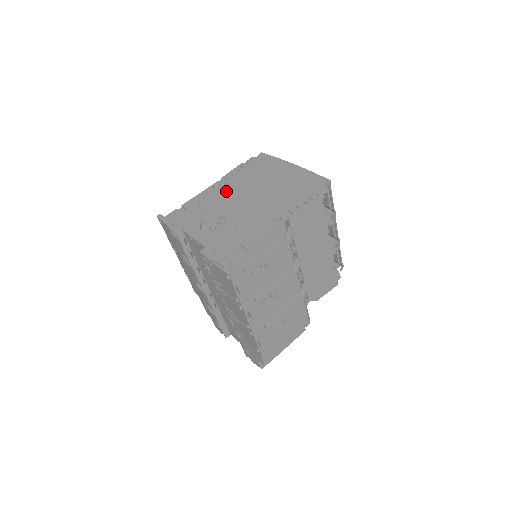
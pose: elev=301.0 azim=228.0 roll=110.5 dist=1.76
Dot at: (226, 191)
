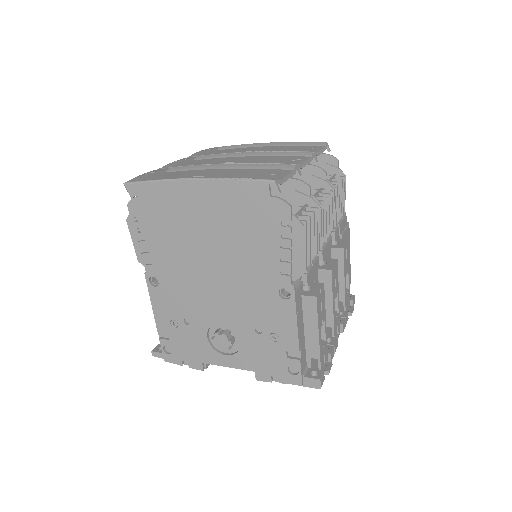
Dot at: (174, 284)
